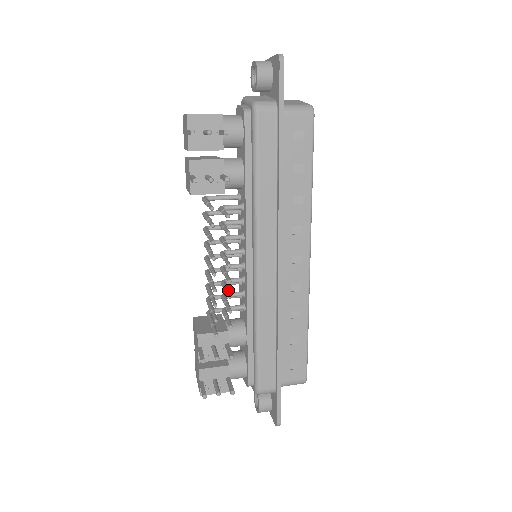
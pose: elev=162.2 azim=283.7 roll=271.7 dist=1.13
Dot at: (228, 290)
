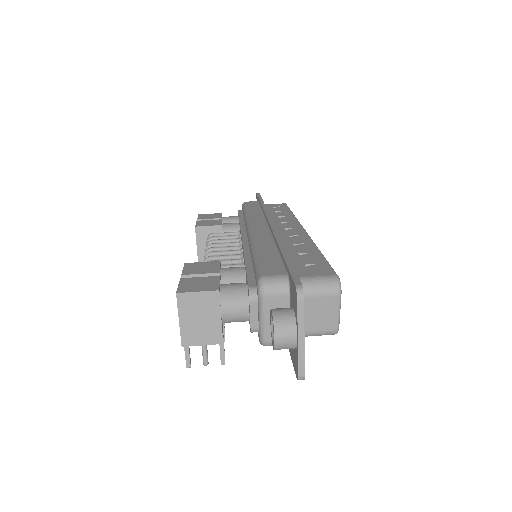
Dot at: occluded
